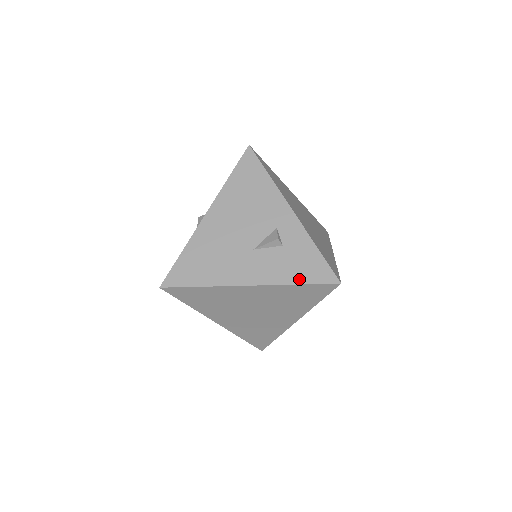
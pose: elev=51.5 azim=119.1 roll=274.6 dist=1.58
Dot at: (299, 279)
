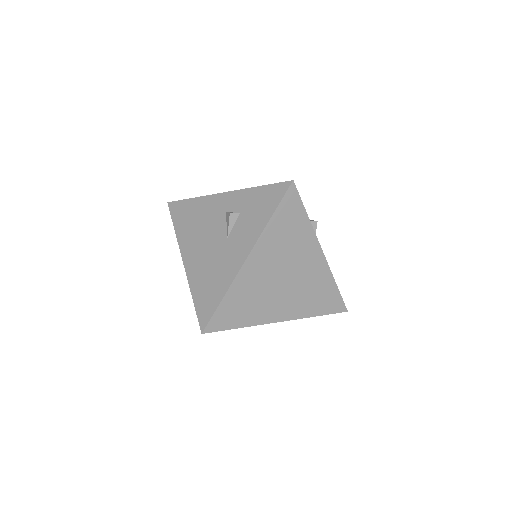
Dot at: (268, 213)
